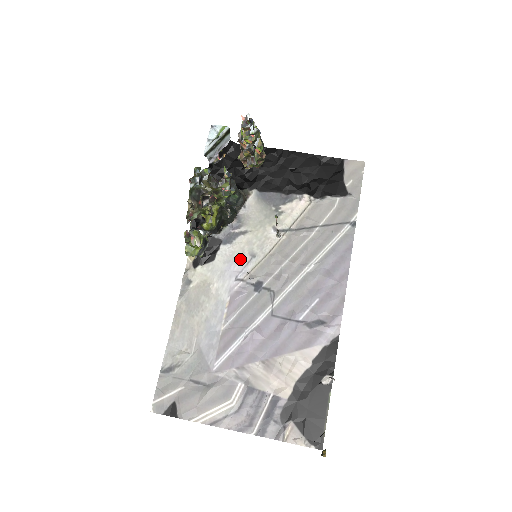
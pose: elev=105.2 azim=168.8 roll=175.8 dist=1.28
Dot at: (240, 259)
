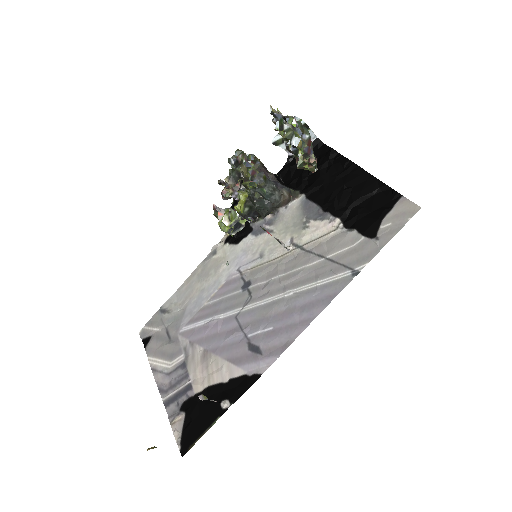
Dot at: (252, 253)
